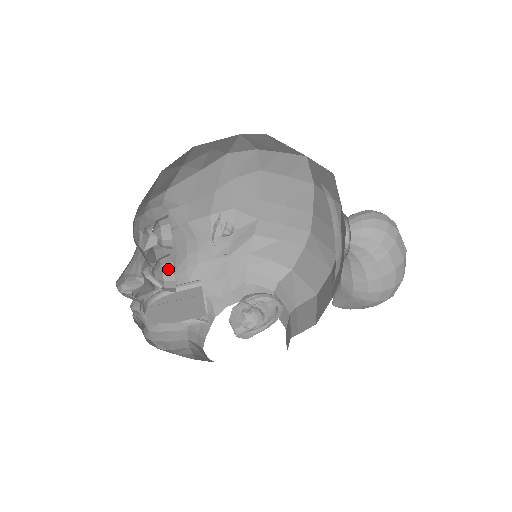
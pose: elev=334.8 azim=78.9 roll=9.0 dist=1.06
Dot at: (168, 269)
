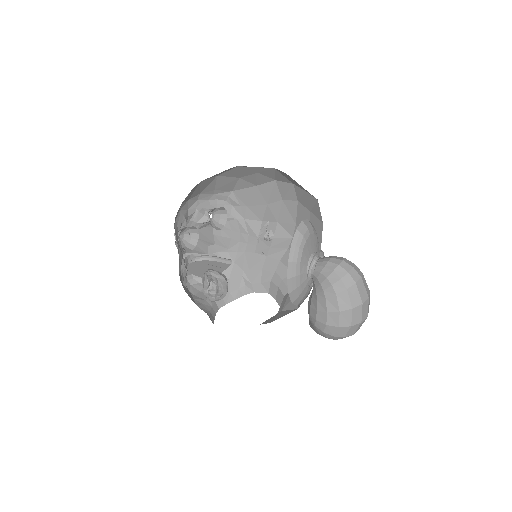
Dot at: (195, 237)
